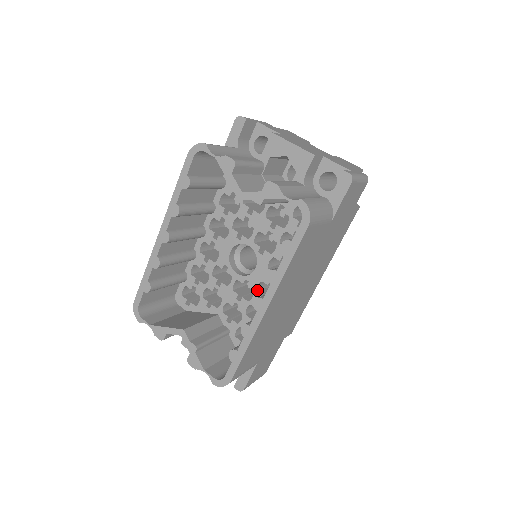
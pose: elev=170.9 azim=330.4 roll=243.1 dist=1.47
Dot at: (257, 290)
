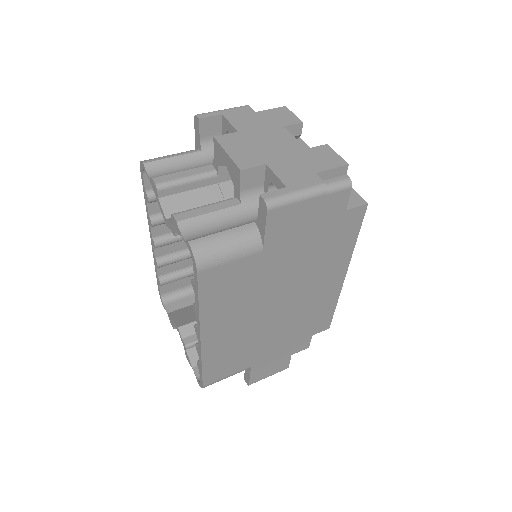
Dot at: occluded
